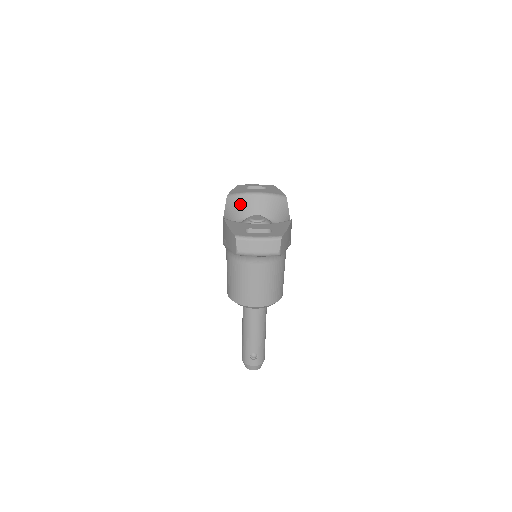
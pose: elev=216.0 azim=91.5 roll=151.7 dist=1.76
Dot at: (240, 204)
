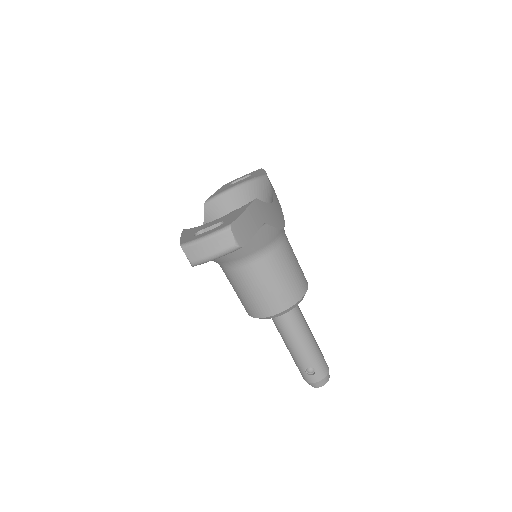
Dot at: (223, 205)
